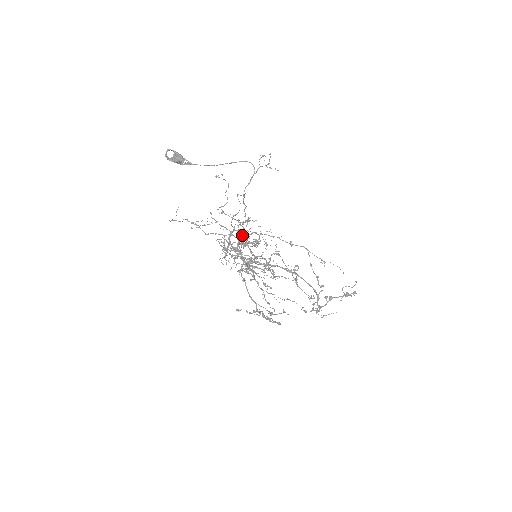
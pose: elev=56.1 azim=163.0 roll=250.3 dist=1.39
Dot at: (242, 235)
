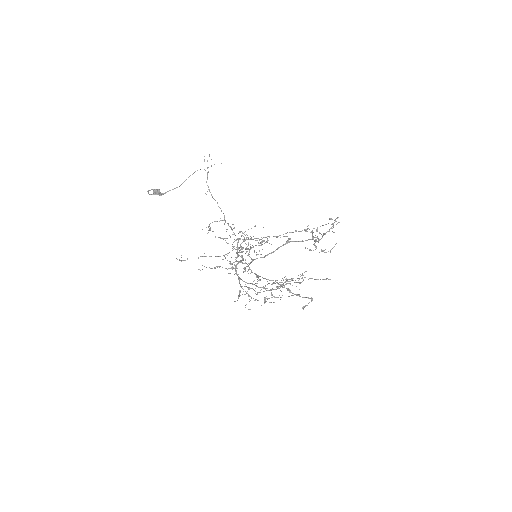
Dot at: occluded
